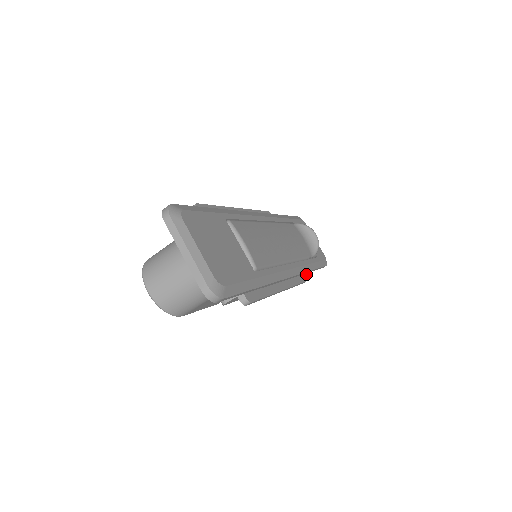
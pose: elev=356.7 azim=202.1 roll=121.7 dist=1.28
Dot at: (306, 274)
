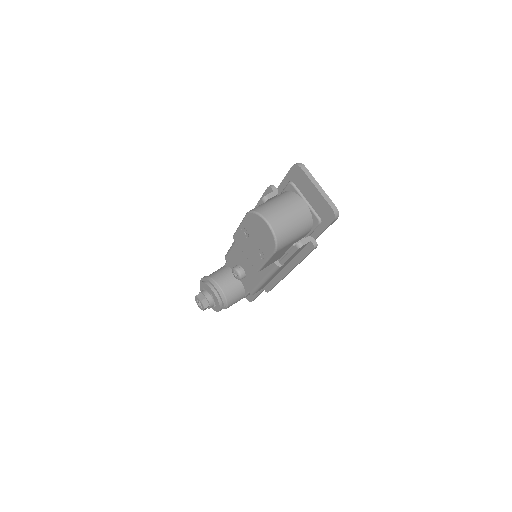
Dot at: occluded
